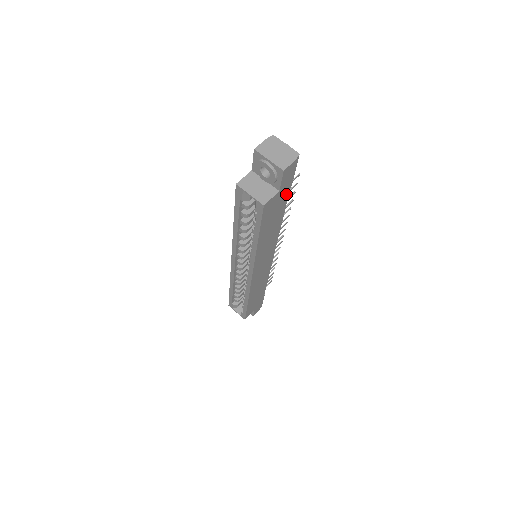
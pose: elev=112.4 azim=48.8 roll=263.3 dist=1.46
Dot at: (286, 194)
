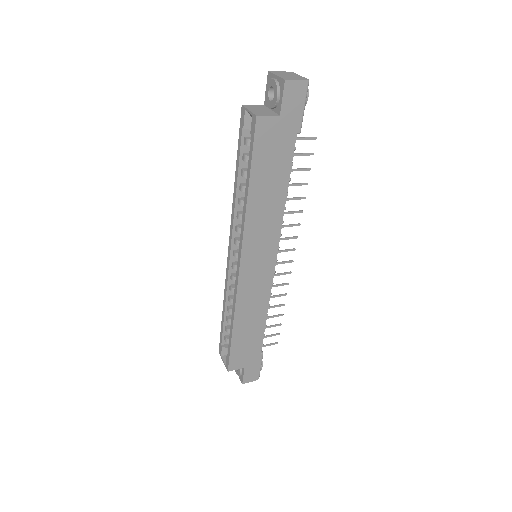
Dot at: (291, 138)
